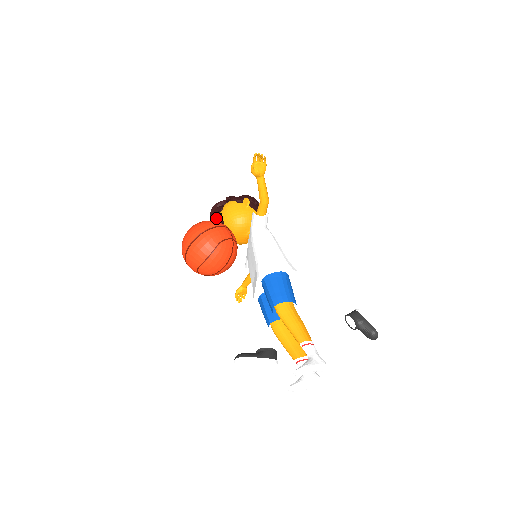
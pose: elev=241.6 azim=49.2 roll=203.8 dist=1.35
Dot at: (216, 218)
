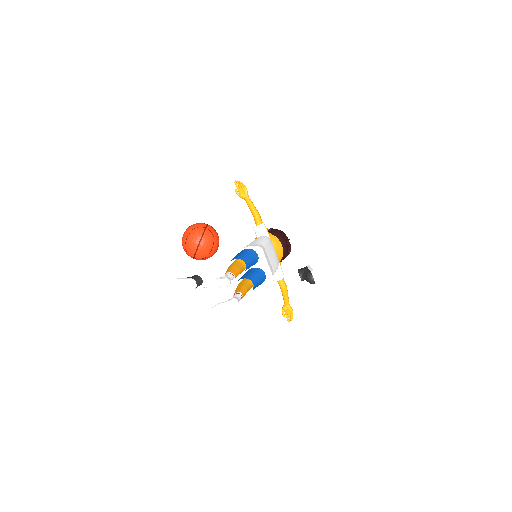
Dot at: occluded
